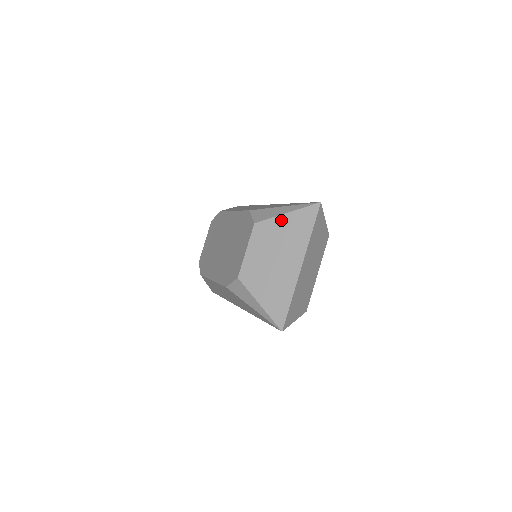
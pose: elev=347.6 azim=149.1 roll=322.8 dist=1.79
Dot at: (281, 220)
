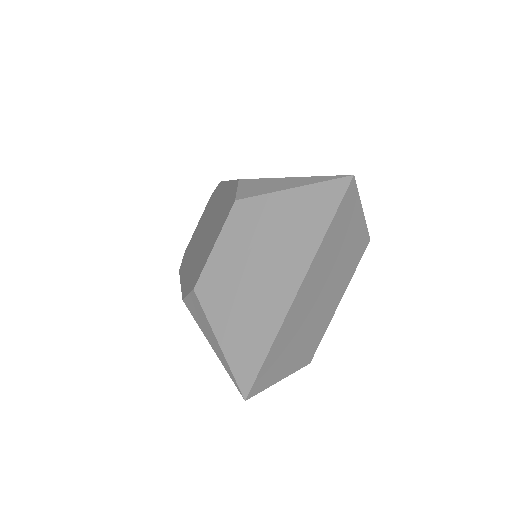
Dot at: (279, 200)
